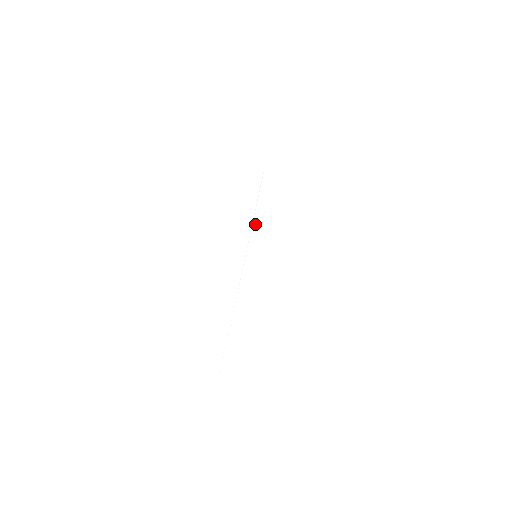
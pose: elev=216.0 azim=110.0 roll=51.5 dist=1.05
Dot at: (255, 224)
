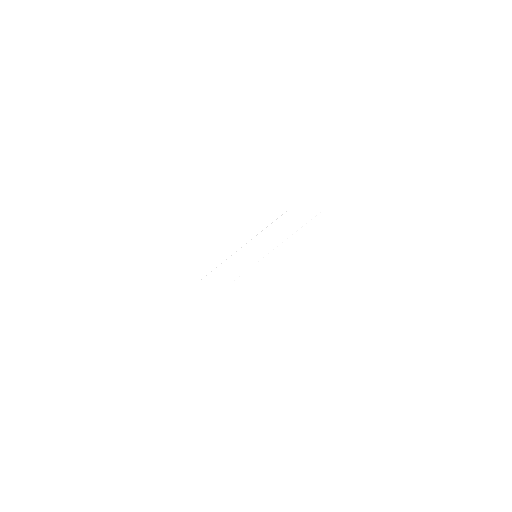
Dot at: (266, 238)
